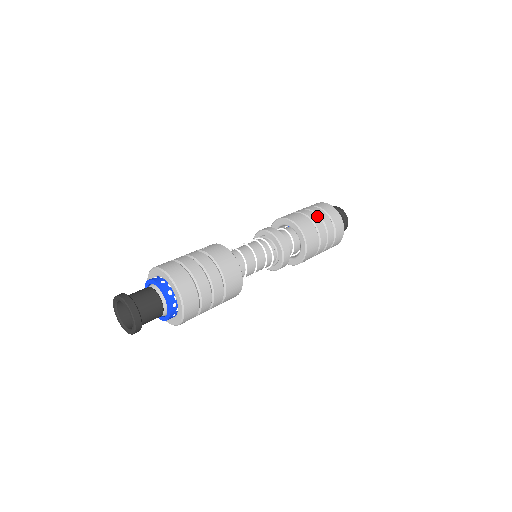
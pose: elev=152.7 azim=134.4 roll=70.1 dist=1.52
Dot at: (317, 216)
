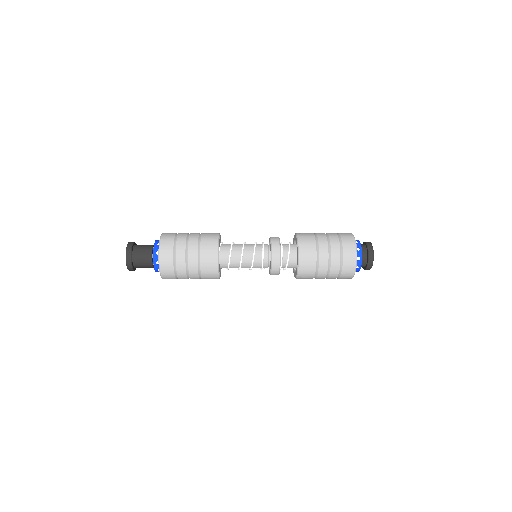
Dot at: occluded
